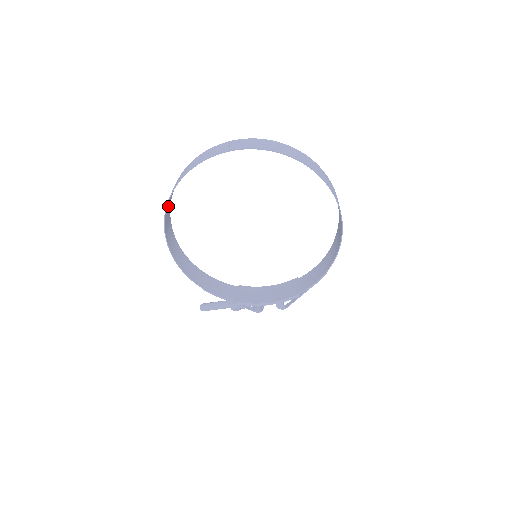
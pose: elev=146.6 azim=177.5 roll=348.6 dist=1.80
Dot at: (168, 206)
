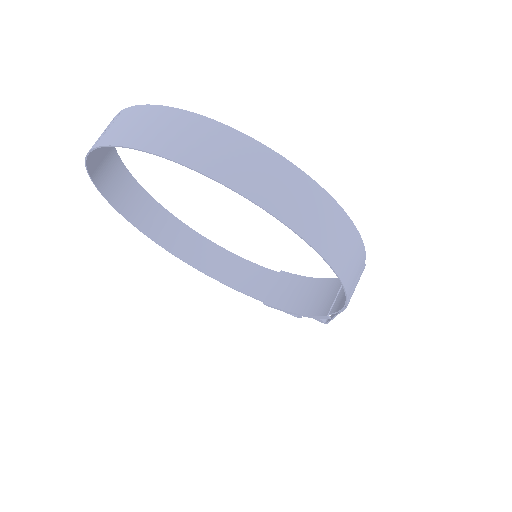
Dot at: (129, 198)
